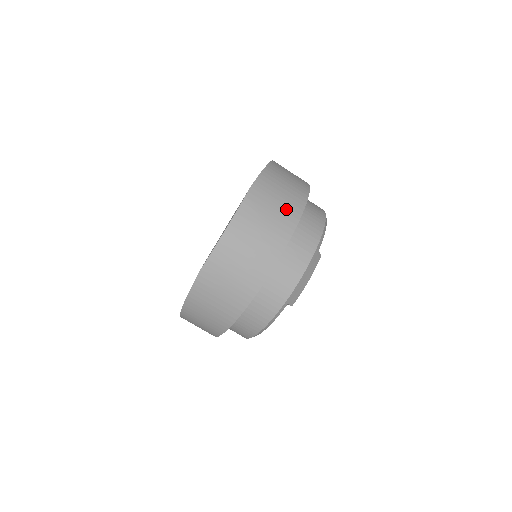
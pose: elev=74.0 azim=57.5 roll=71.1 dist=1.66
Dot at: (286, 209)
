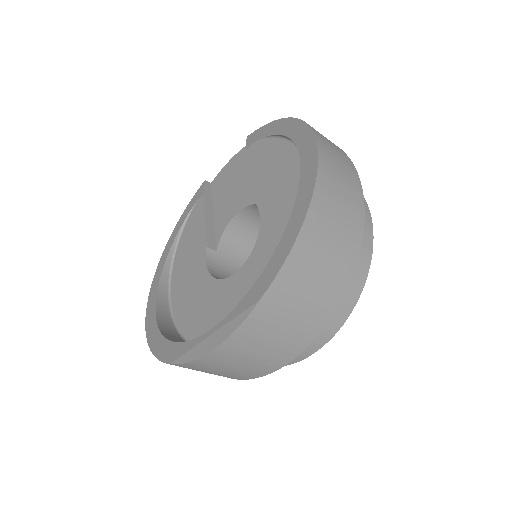
Dot at: (309, 318)
